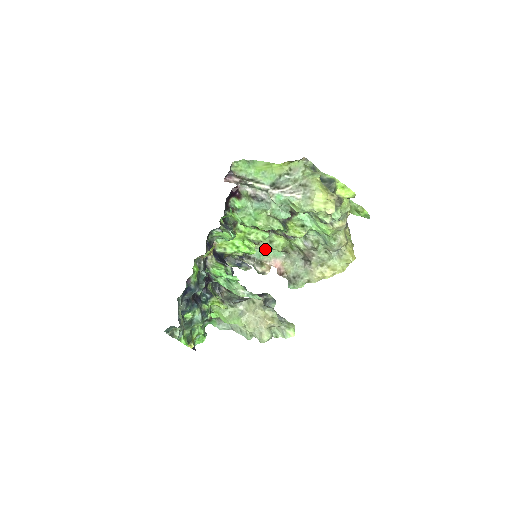
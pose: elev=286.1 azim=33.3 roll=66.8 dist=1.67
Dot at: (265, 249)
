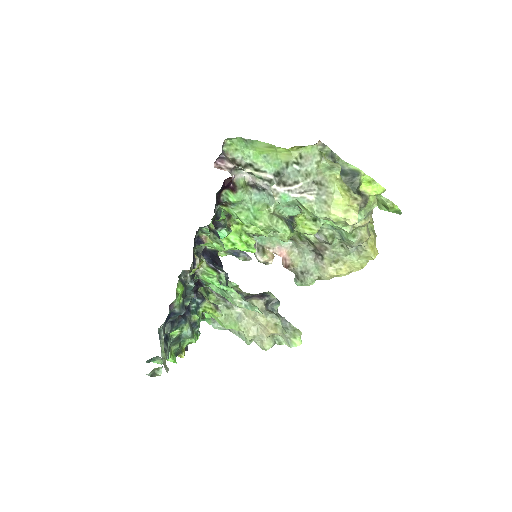
Dot at: occluded
